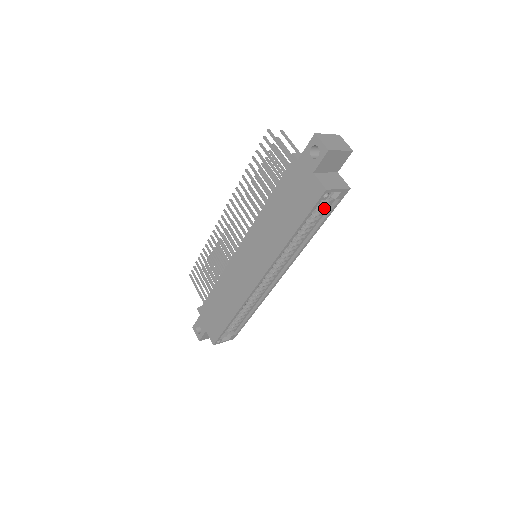
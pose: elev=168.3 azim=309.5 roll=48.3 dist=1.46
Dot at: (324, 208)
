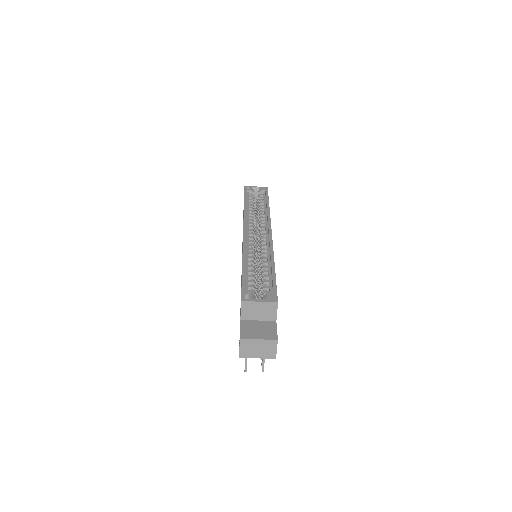
Dot at: (261, 198)
